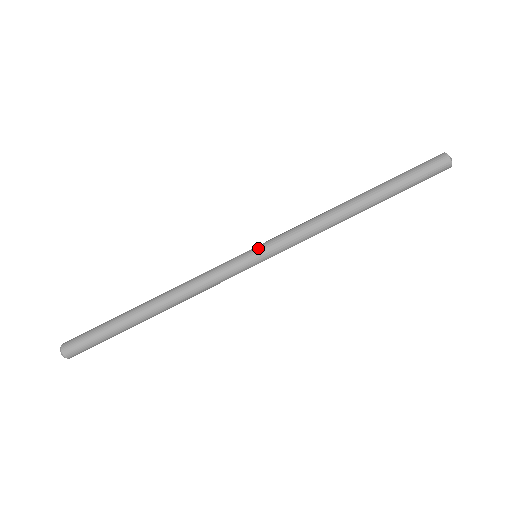
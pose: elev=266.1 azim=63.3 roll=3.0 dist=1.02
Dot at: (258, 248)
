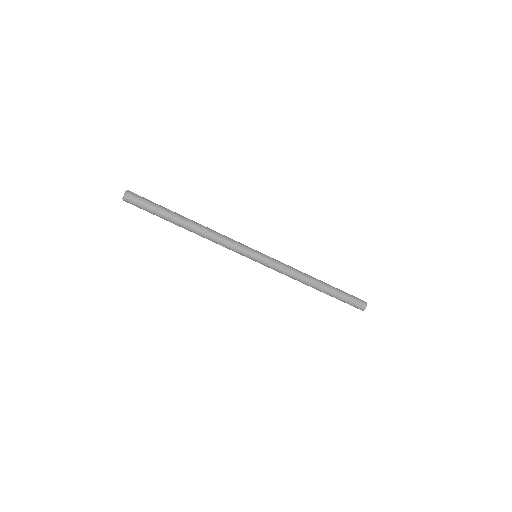
Dot at: (261, 256)
